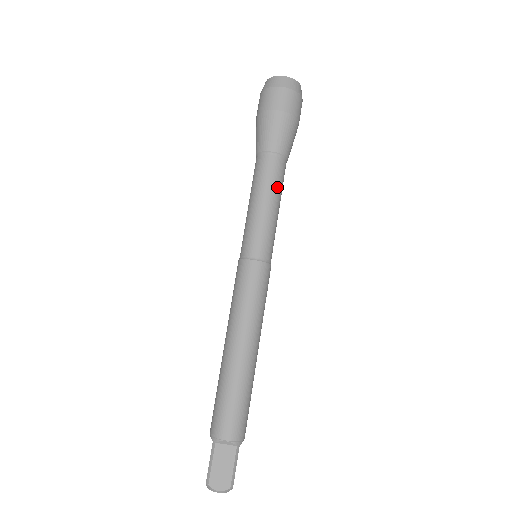
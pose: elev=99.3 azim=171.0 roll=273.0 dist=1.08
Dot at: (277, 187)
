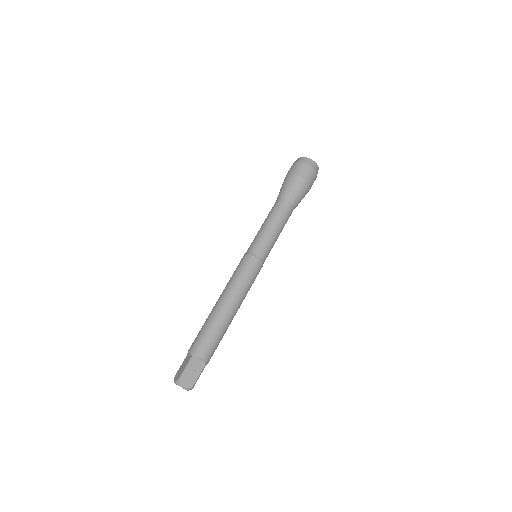
Dot at: (285, 222)
